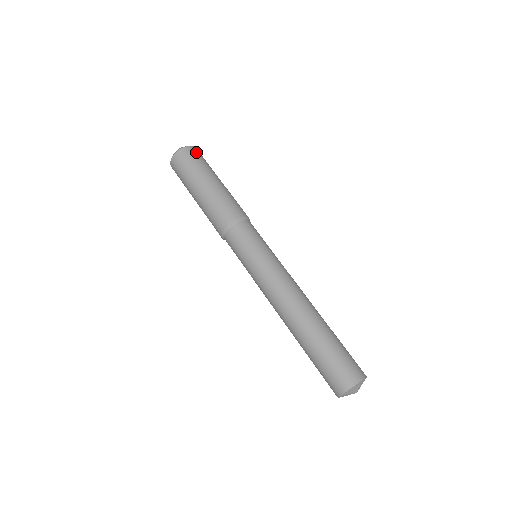
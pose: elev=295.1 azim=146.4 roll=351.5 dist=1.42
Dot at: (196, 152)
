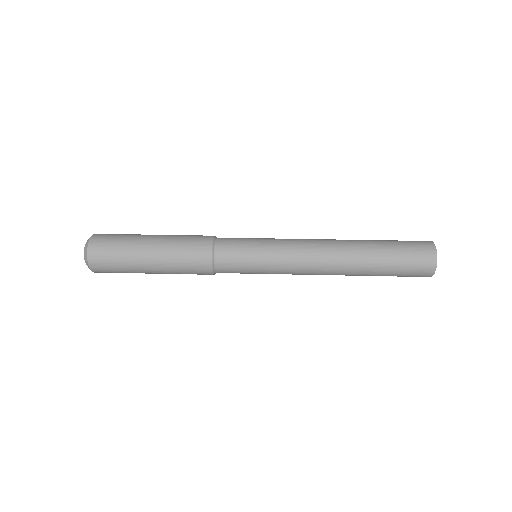
Dot at: (106, 234)
